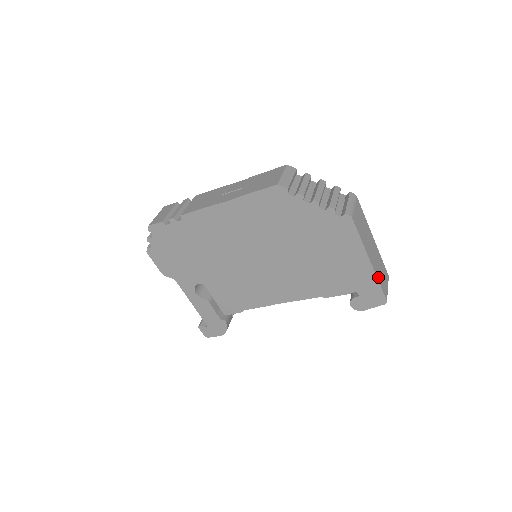
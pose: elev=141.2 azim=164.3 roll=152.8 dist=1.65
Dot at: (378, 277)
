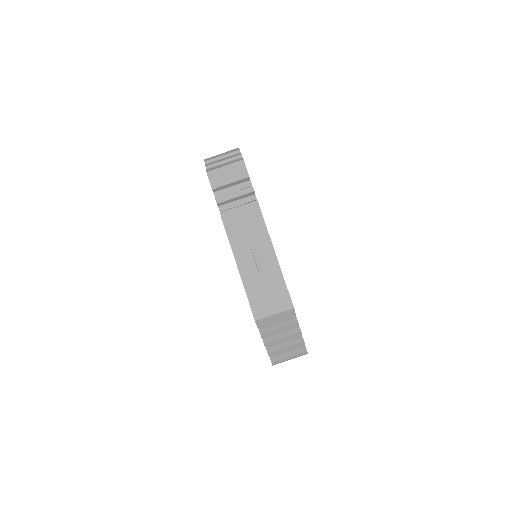
Dot at: occluded
